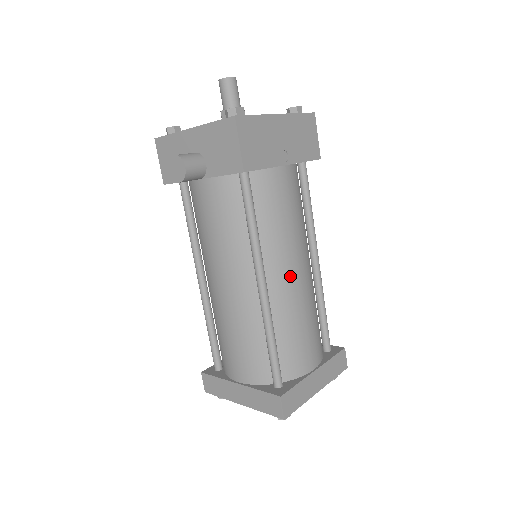
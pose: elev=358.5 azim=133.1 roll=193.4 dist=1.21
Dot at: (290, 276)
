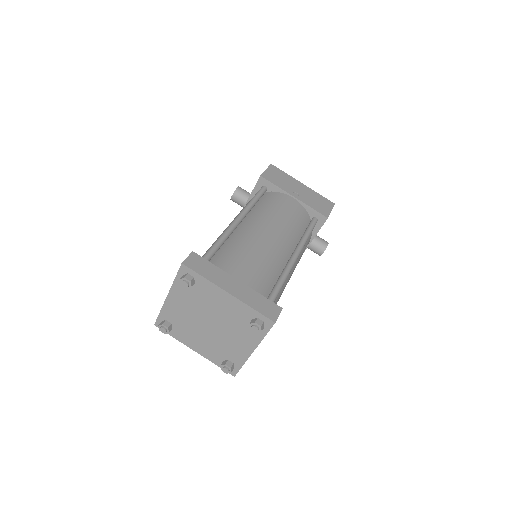
Dot at: (260, 229)
